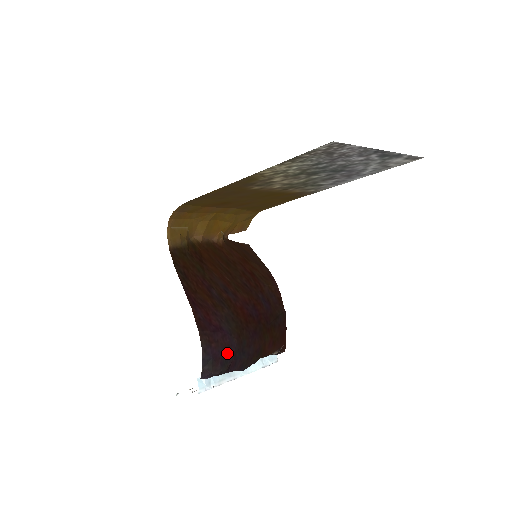
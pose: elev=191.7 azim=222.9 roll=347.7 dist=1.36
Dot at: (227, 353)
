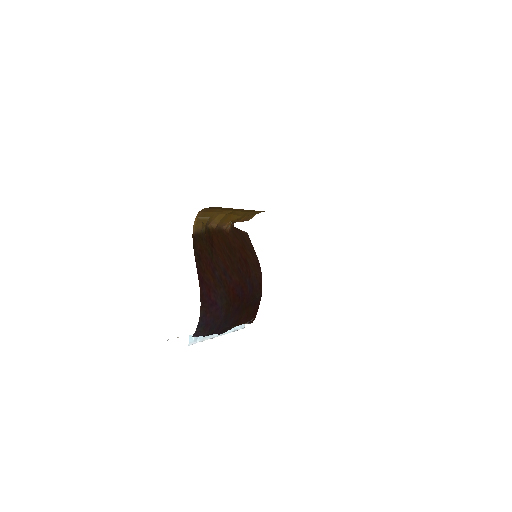
Dot at: (215, 322)
